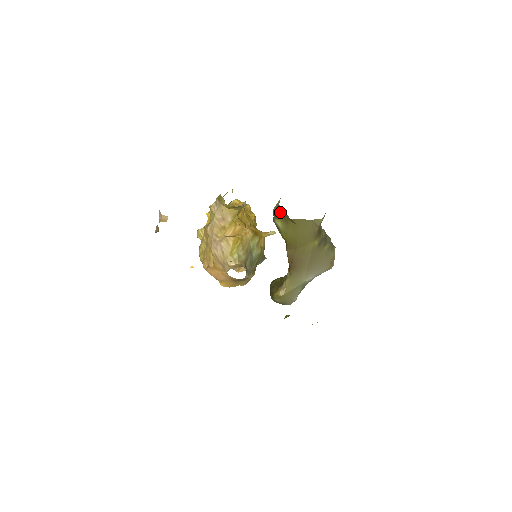
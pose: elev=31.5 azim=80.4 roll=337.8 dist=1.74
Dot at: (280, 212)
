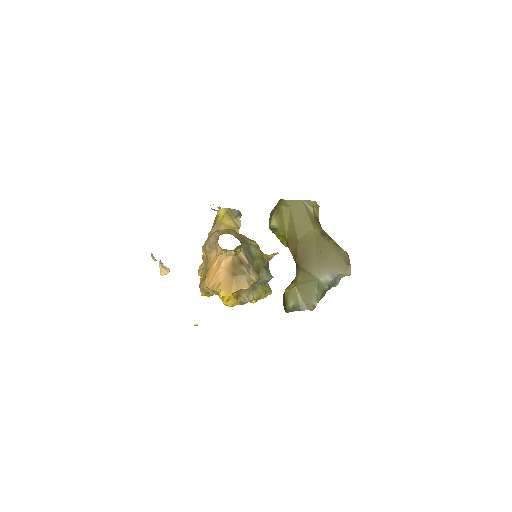
Dot at: (272, 210)
